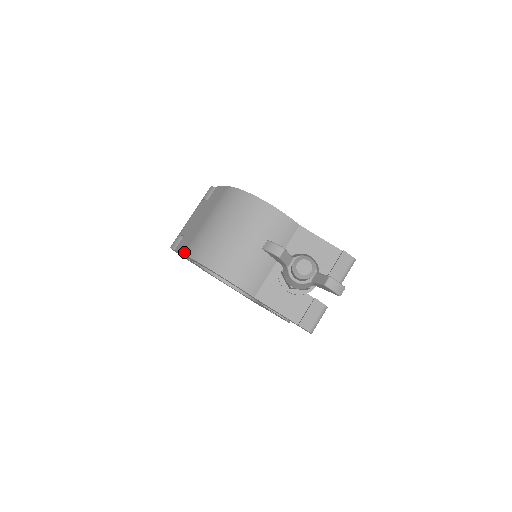
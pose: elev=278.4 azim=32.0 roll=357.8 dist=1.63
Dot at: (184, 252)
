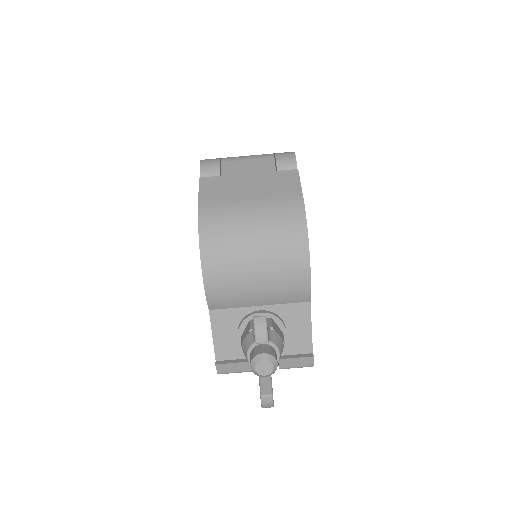
Dot at: (201, 204)
